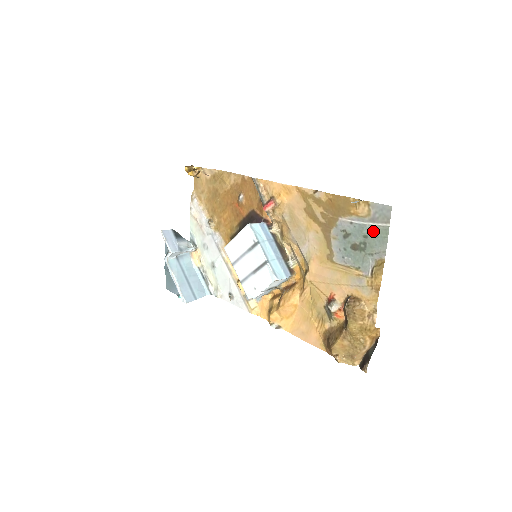
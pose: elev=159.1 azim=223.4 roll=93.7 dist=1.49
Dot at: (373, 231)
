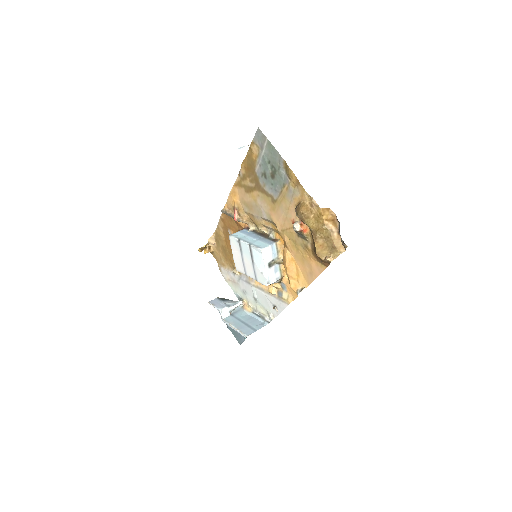
Dot at: (267, 153)
